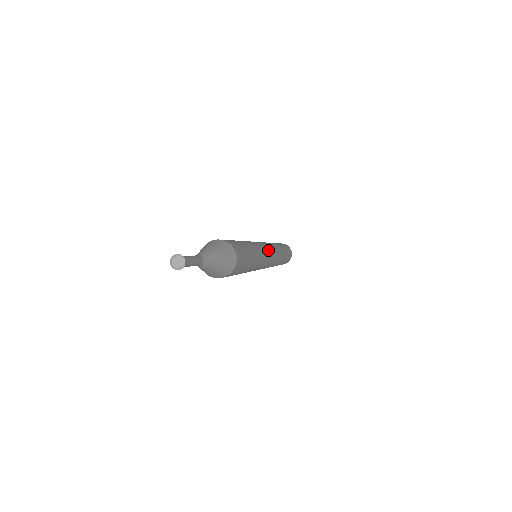
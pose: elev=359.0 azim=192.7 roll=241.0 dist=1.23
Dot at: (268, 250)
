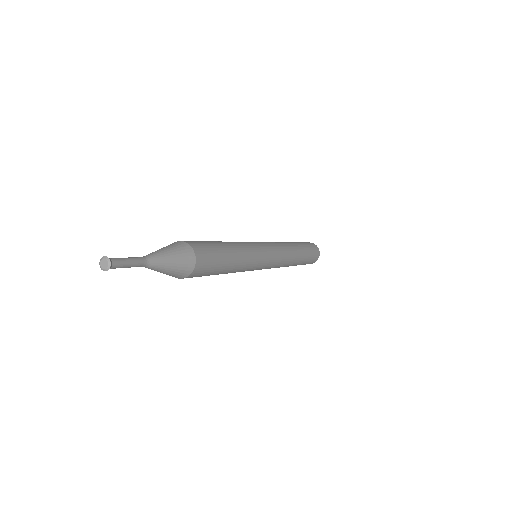
Dot at: (267, 261)
